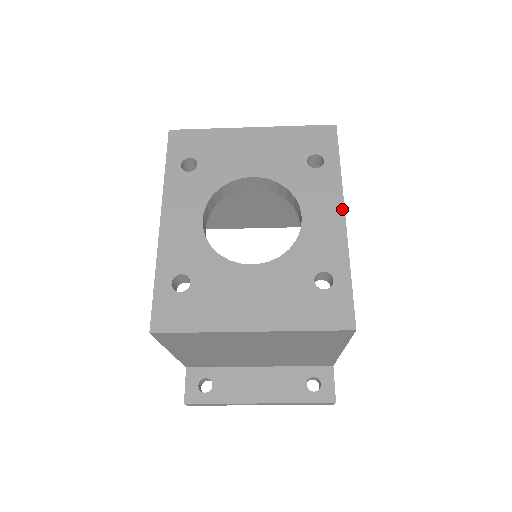
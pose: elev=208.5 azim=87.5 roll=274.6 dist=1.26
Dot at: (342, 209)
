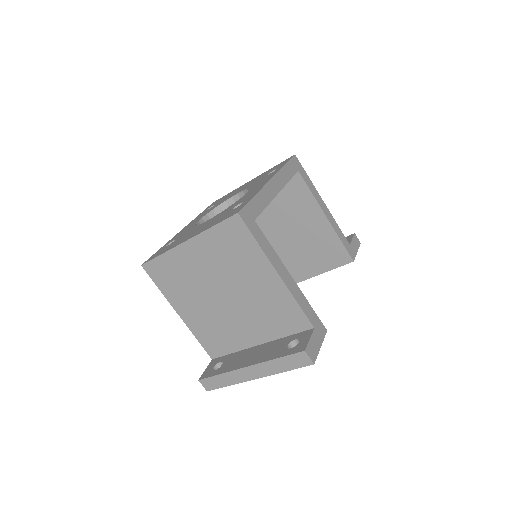
Dot at: (271, 178)
